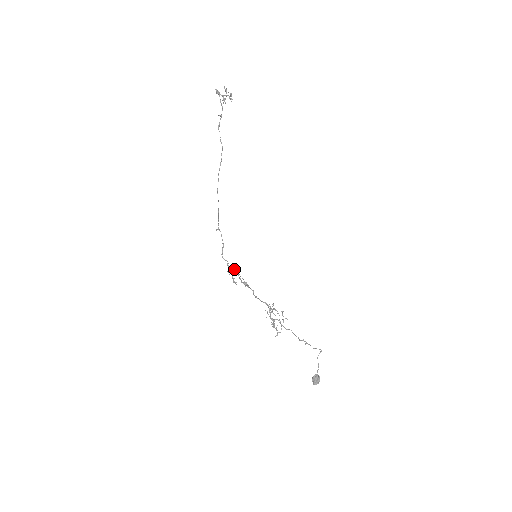
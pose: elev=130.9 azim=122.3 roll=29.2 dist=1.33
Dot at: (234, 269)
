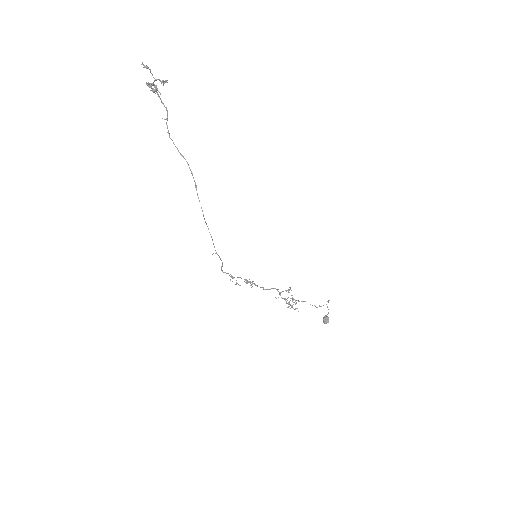
Dot at: occluded
